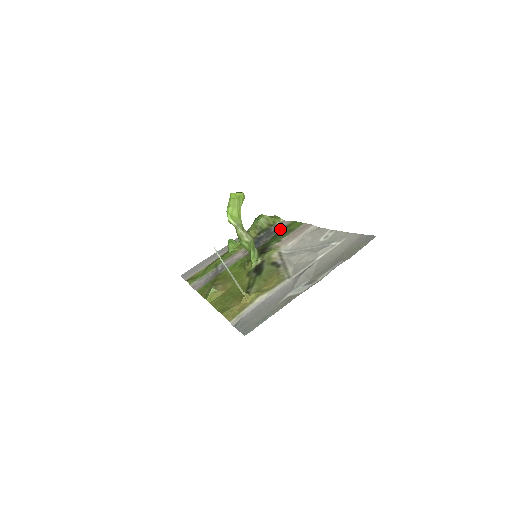
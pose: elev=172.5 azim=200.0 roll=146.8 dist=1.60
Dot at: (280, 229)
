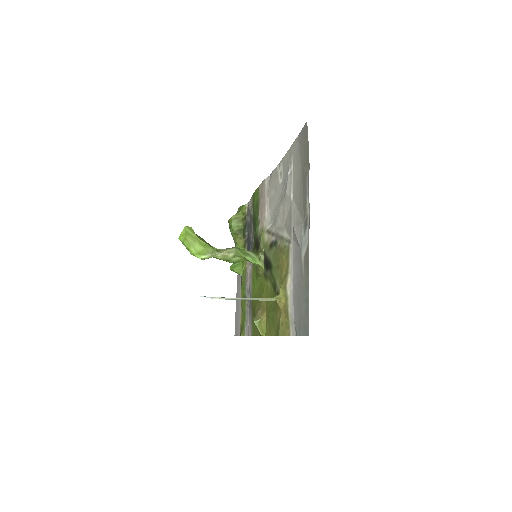
Dot at: (251, 213)
